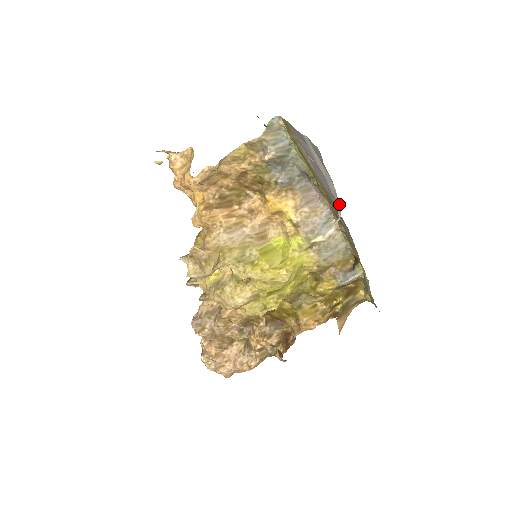
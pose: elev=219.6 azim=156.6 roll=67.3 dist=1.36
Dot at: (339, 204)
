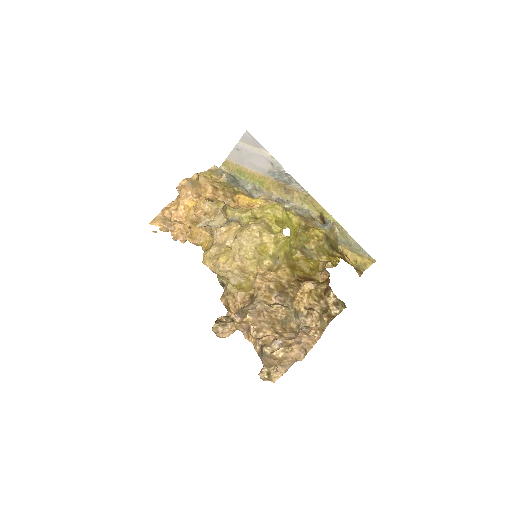
Dot at: (278, 164)
